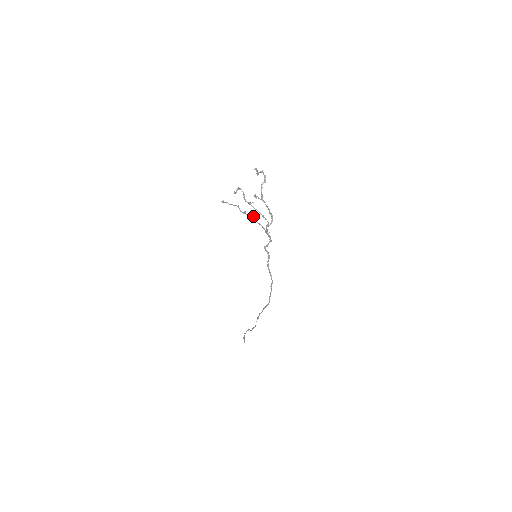
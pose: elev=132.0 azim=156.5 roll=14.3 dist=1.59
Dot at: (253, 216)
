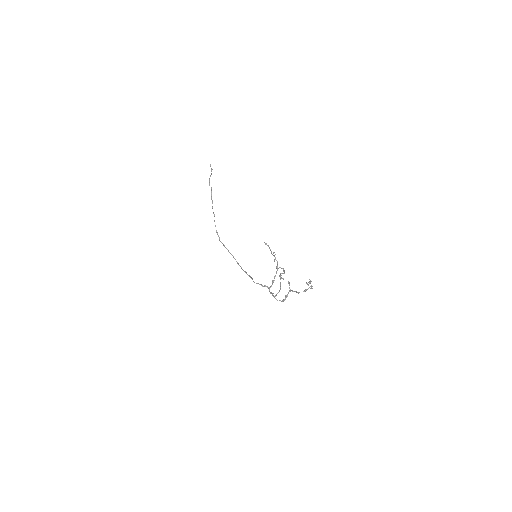
Dot at: occluded
